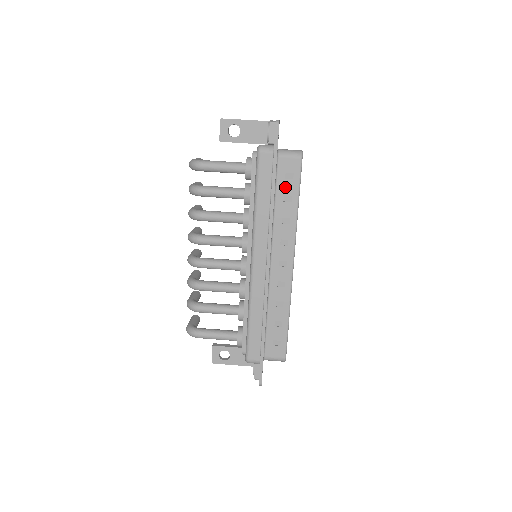
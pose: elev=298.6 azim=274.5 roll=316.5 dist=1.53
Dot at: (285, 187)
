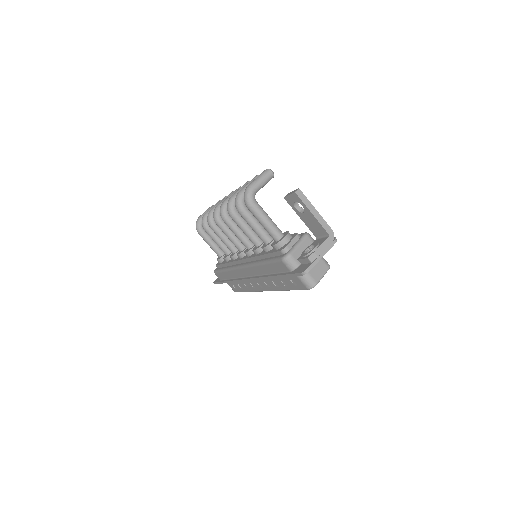
Dot at: (287, 280)
